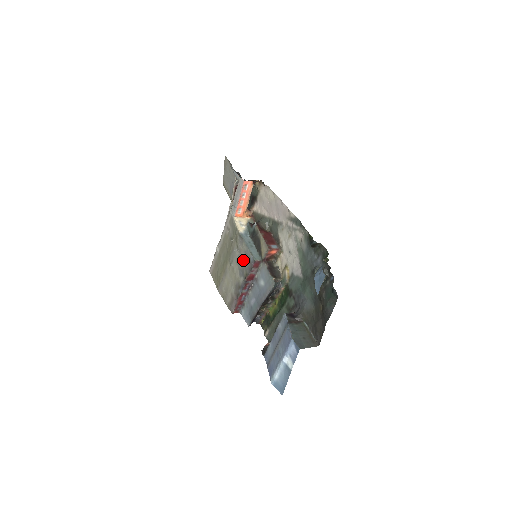
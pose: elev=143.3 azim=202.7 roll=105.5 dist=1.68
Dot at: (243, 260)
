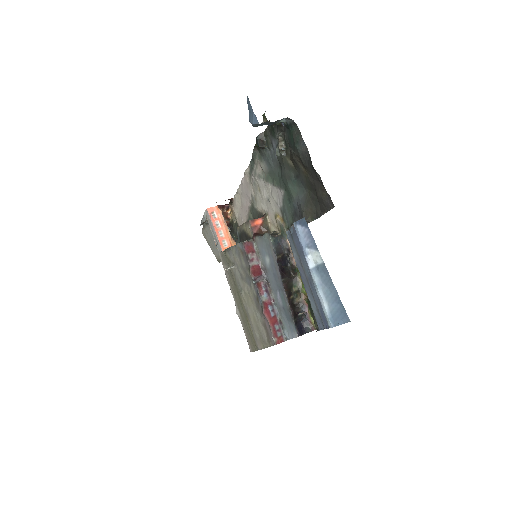
Dot at: (240, 264)
